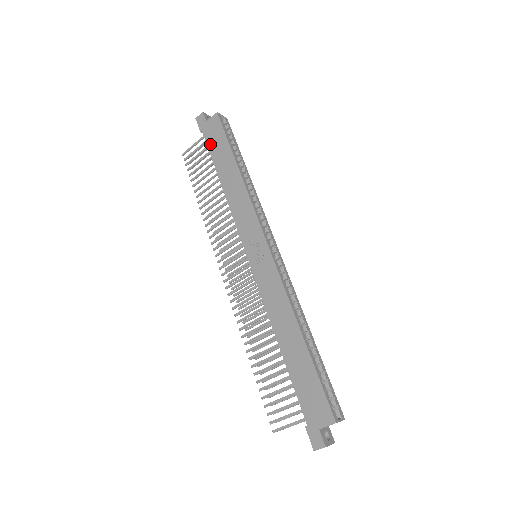
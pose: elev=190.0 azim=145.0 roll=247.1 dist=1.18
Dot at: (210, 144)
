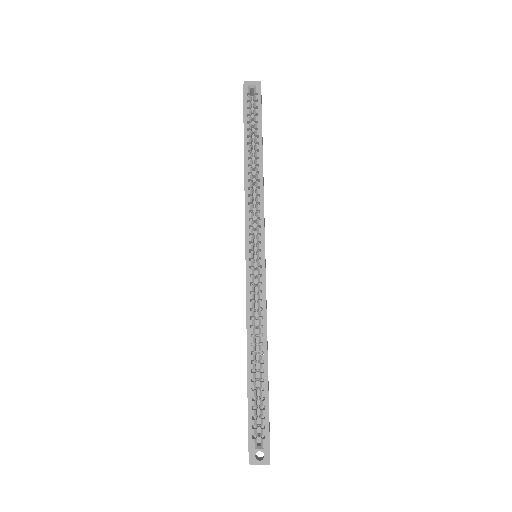
Dot at: occluded
